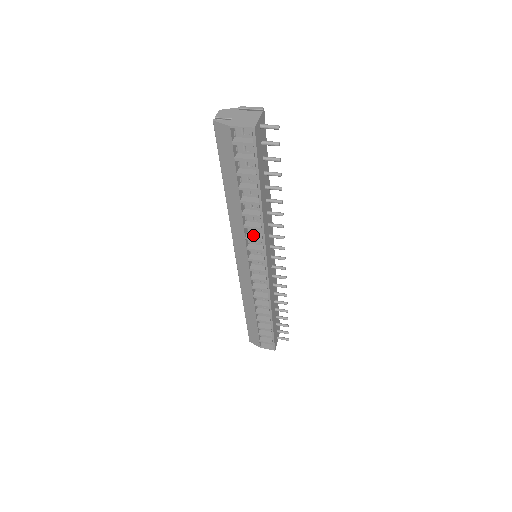
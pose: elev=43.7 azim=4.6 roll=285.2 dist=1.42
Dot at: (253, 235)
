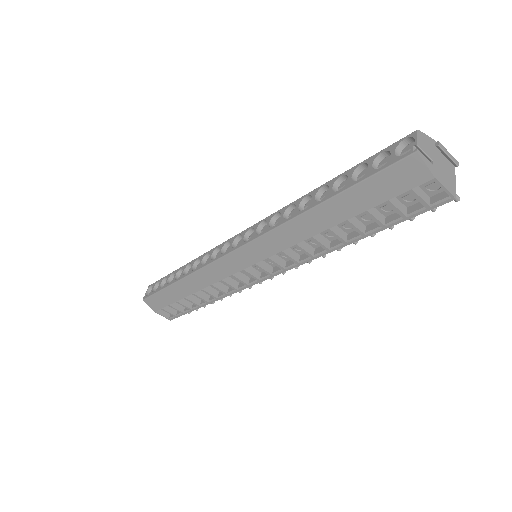
Dot at: (290, 251)
